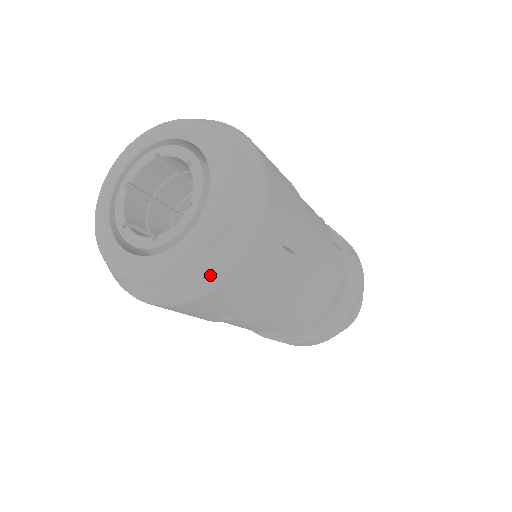
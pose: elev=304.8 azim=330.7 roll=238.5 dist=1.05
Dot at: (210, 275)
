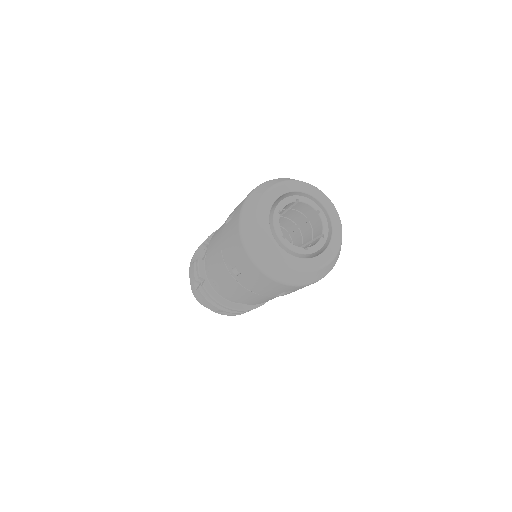
Dot at: (278, 274)
